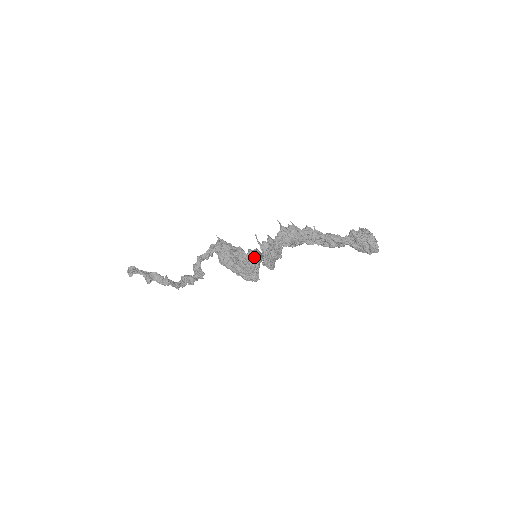
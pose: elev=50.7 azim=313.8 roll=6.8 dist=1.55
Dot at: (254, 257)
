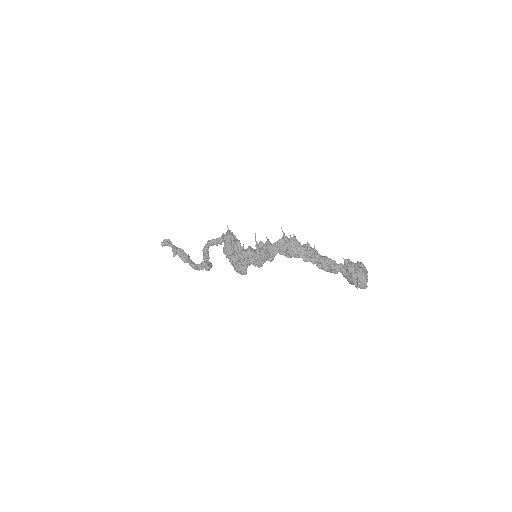
Dot at: (247, 252)
